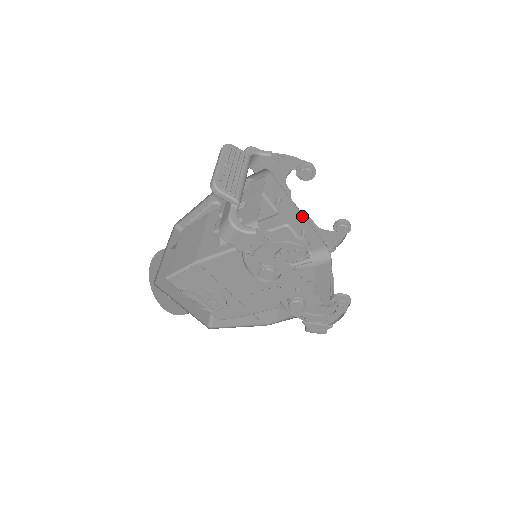
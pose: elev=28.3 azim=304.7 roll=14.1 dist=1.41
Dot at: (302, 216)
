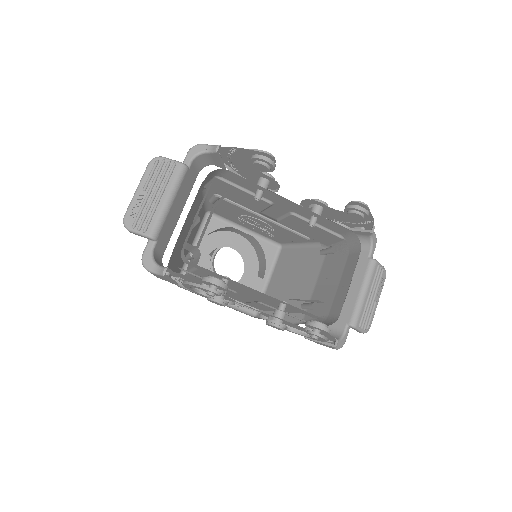
Dot at: (298, 205)
